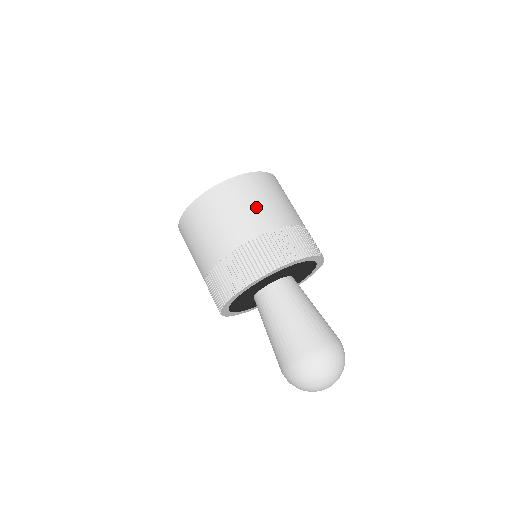
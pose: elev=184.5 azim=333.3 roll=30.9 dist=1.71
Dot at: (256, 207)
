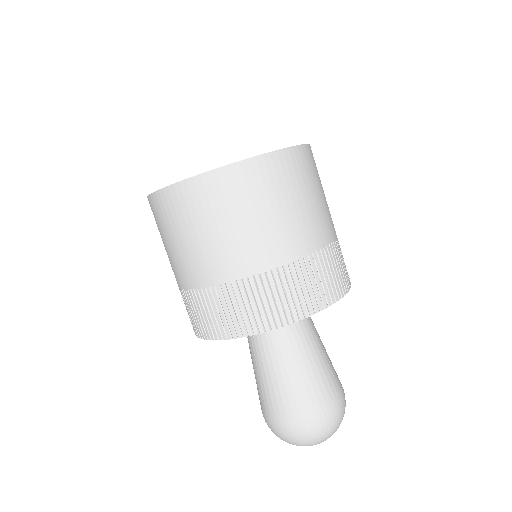
Dot at: (244, 229)
